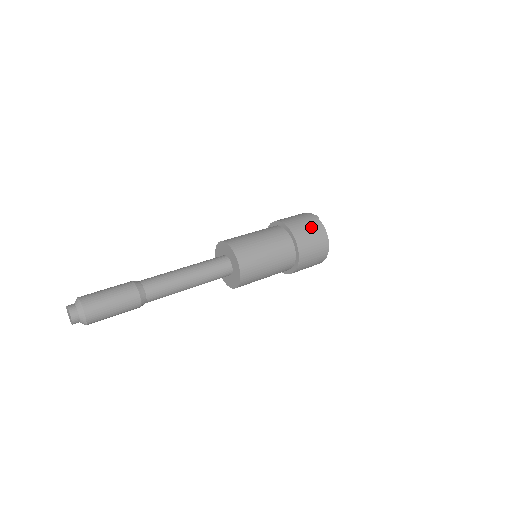
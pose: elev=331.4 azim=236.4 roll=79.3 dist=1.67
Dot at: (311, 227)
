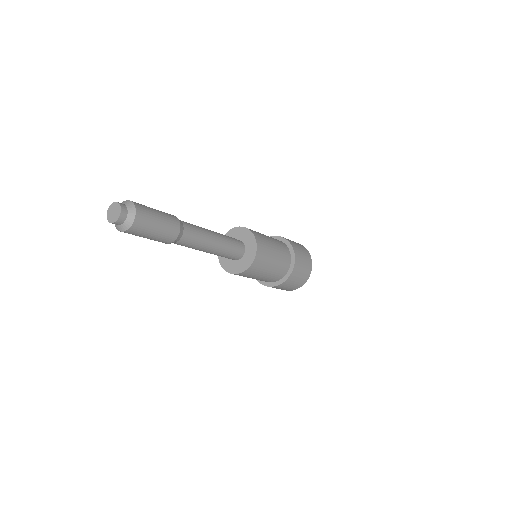
Dot at: (303, 250)
